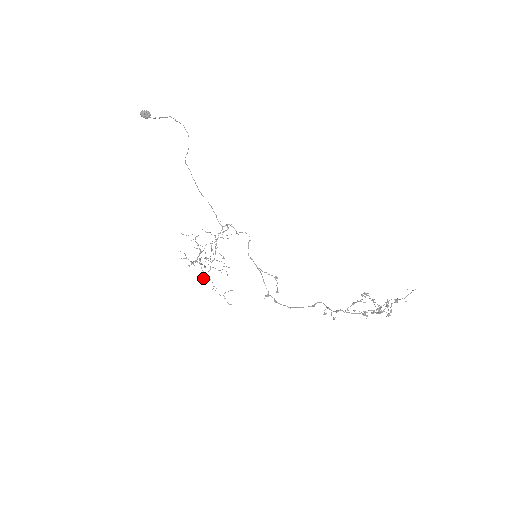
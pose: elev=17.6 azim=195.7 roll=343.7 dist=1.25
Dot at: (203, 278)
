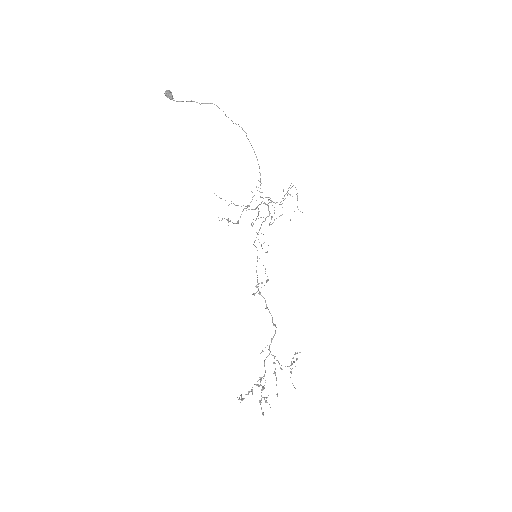
Dot at: (260, 217)
